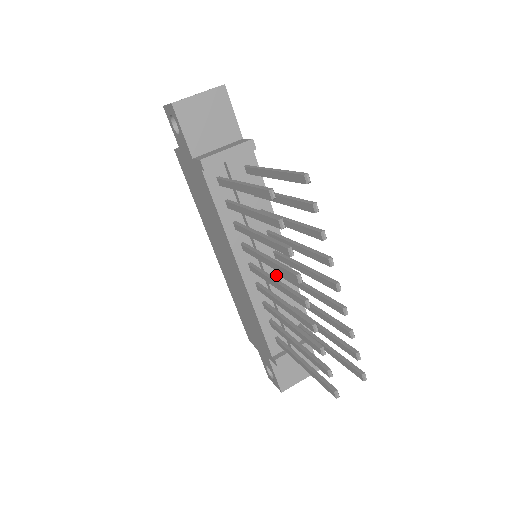
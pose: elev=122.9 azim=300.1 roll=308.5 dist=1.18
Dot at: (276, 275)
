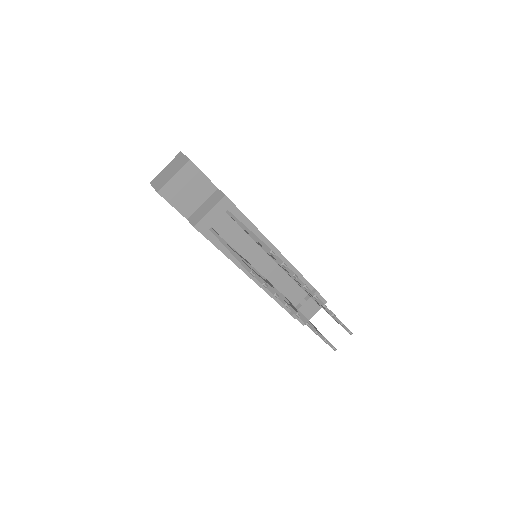
Dot at: (274, 266)
